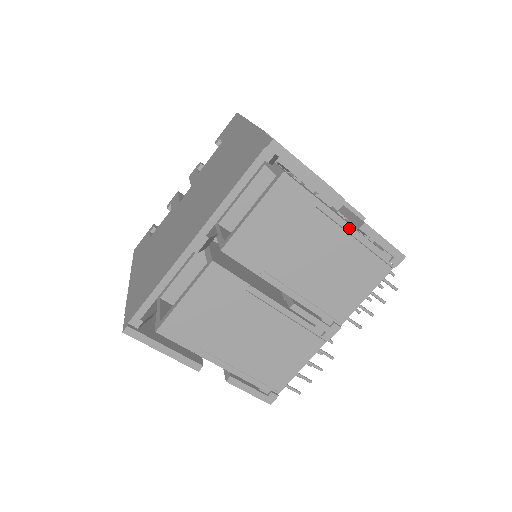
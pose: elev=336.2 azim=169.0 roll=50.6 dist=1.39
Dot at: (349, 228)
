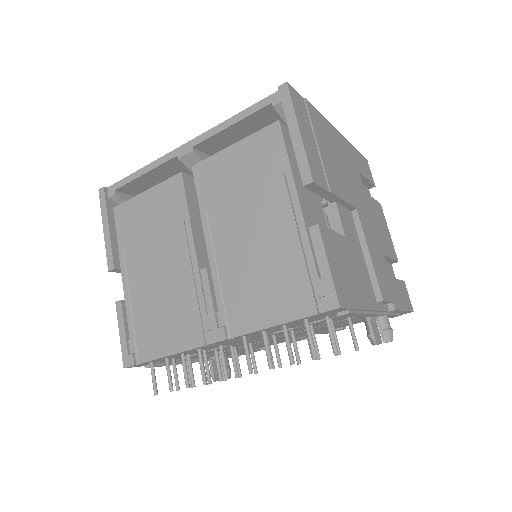
Dot at: (301, 221)
